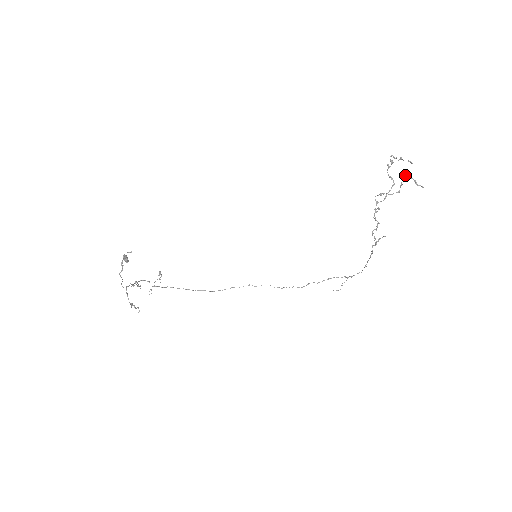
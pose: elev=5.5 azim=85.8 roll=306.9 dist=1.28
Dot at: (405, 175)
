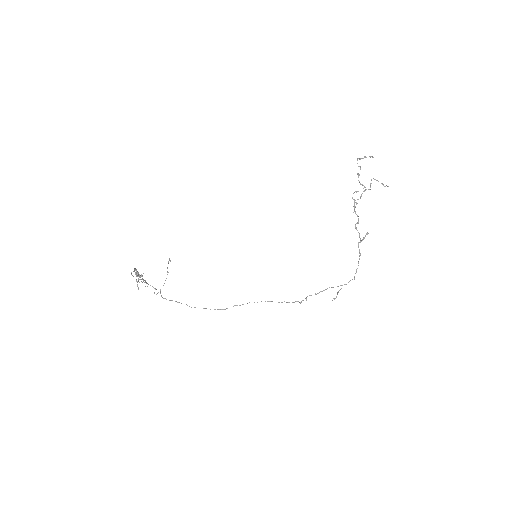
Dot at: occluded
